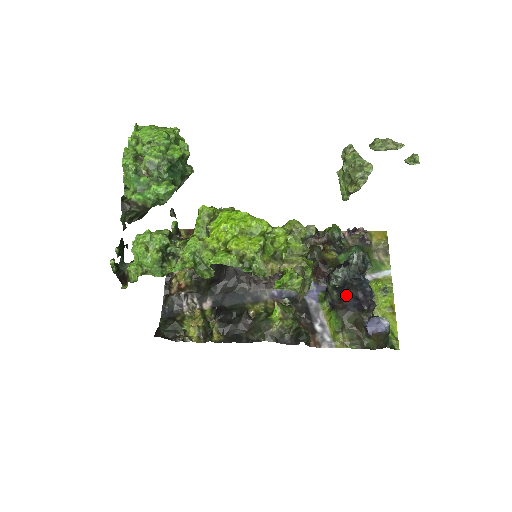
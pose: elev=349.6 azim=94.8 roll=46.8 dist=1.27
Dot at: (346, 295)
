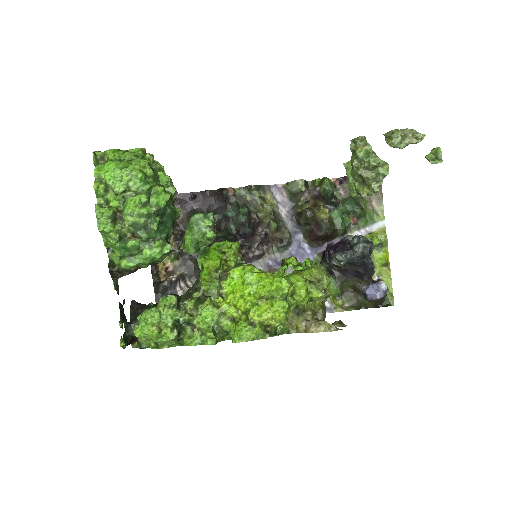
Dot at: (346, 267)
